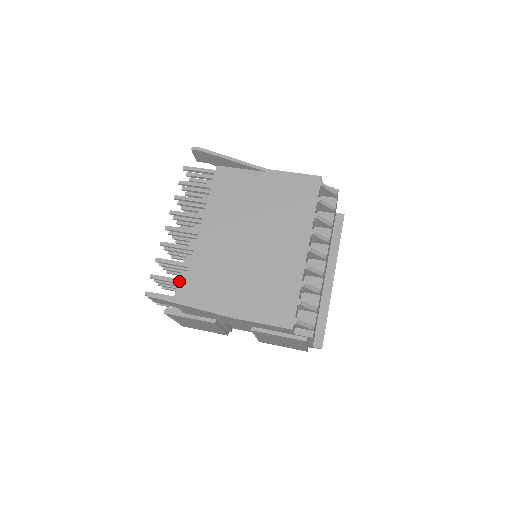
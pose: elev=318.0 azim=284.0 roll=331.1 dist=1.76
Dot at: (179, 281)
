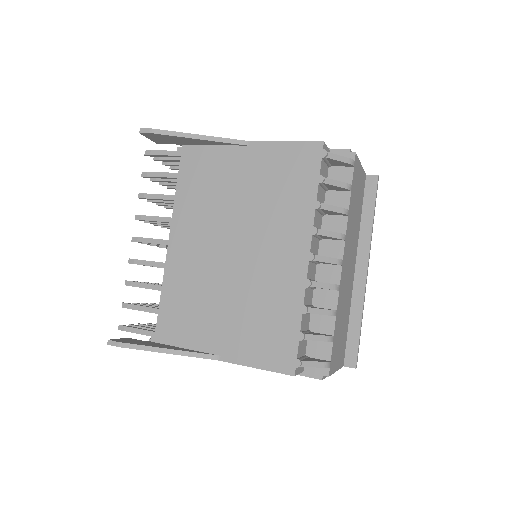
Dot at: (153, 310)
